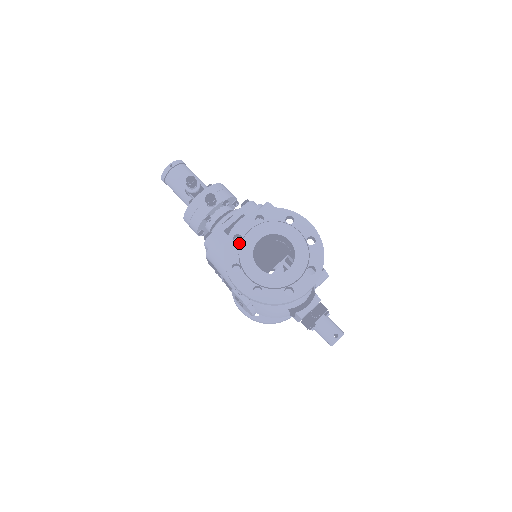
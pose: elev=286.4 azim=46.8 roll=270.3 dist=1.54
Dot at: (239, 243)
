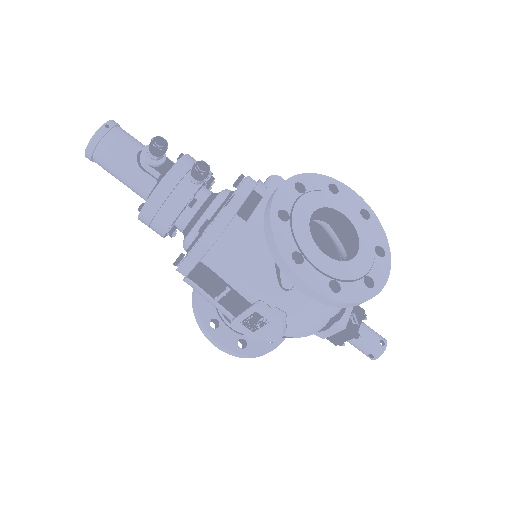
Dot at: (288, 222)
